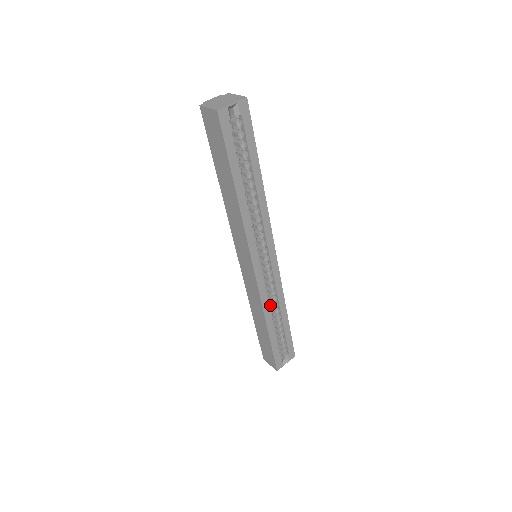
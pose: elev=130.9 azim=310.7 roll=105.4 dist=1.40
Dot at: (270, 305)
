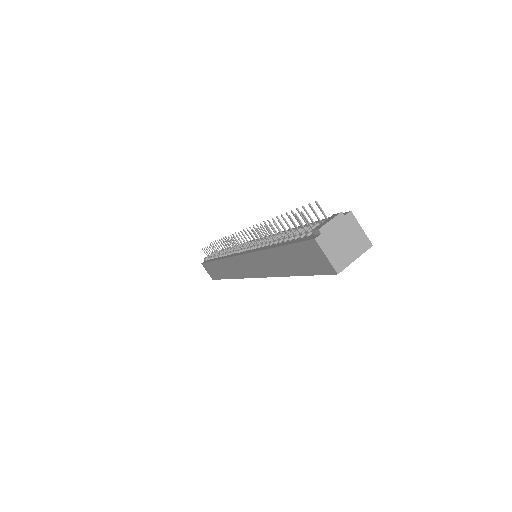
Dot at: occluded
